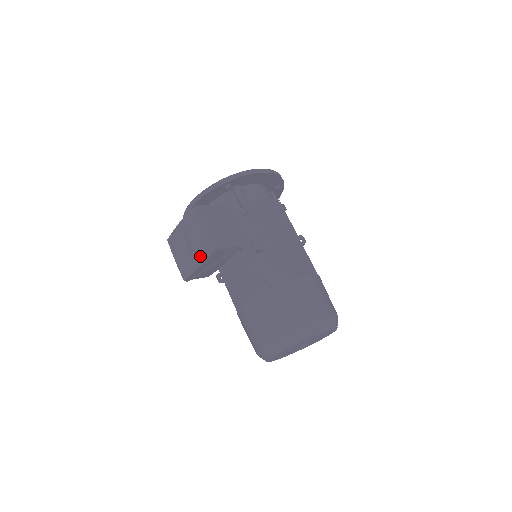
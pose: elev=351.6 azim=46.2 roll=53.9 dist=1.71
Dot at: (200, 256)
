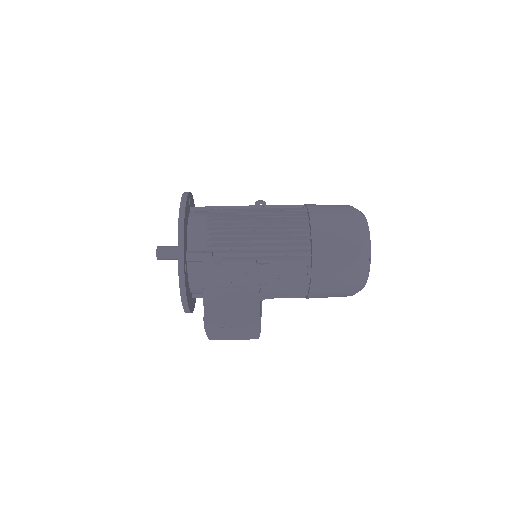
Dot at: (252, 325)
